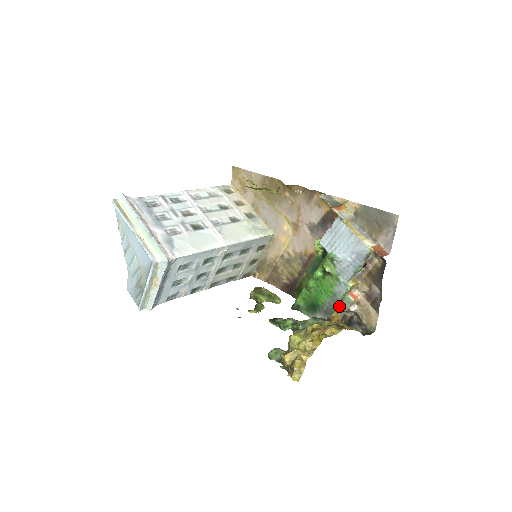
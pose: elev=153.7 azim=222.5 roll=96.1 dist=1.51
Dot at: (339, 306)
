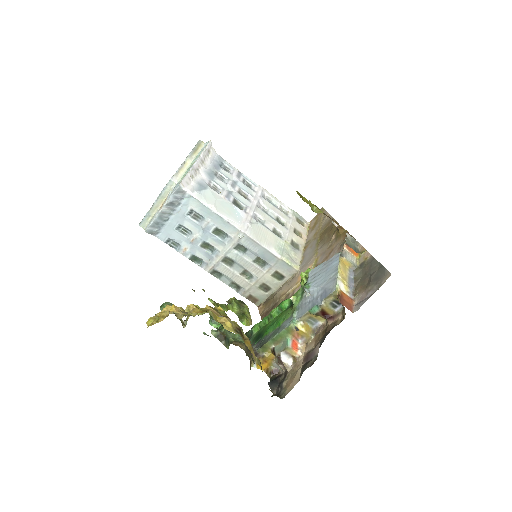
Dot at: (275, 345)
